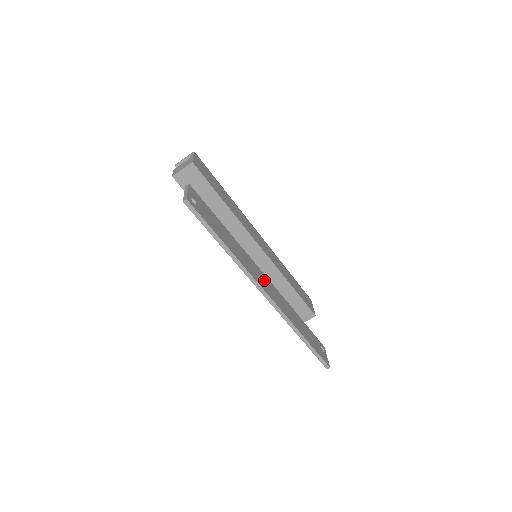
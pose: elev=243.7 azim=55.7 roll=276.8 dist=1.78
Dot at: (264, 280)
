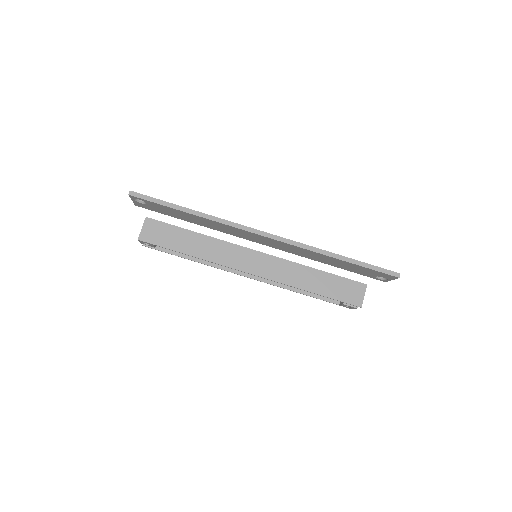
Dot at: occluded
